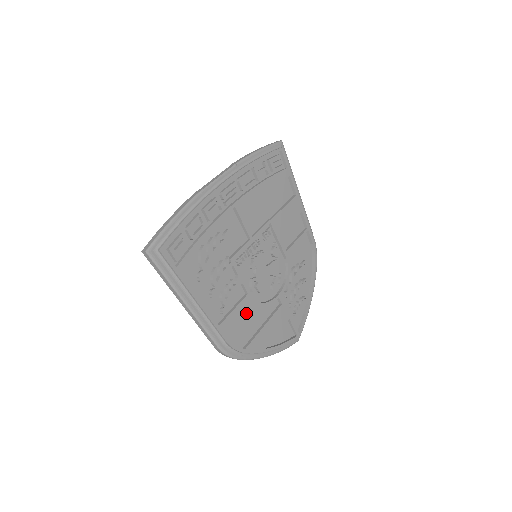
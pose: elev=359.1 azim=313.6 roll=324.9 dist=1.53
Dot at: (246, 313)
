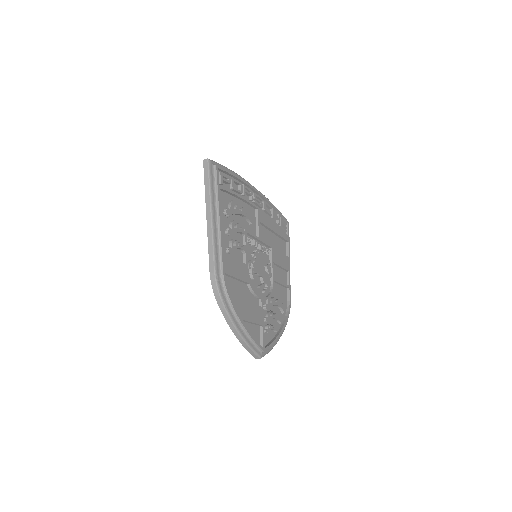
Dot at: (240, 274)
